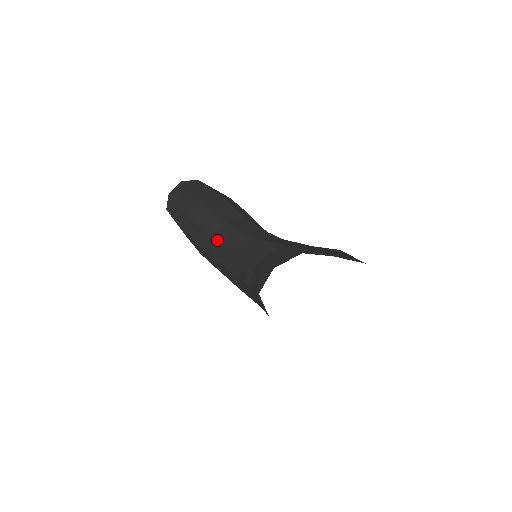
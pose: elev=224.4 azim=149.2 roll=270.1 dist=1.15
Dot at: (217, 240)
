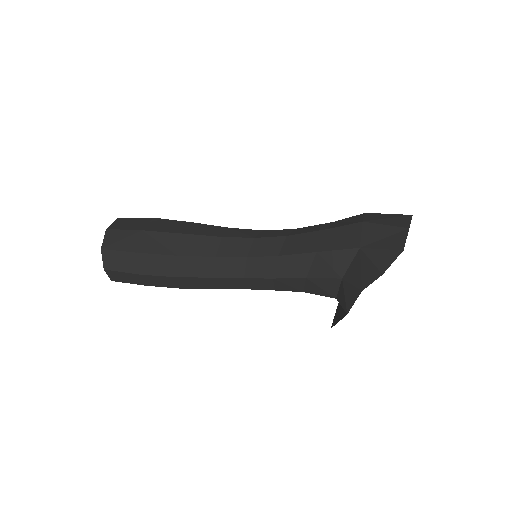
Dot at: (227, 278)
